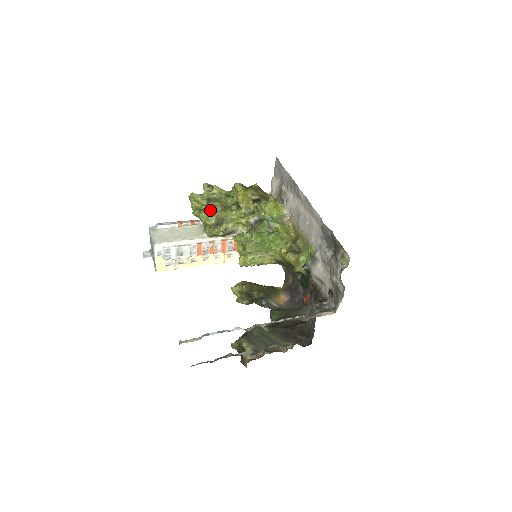
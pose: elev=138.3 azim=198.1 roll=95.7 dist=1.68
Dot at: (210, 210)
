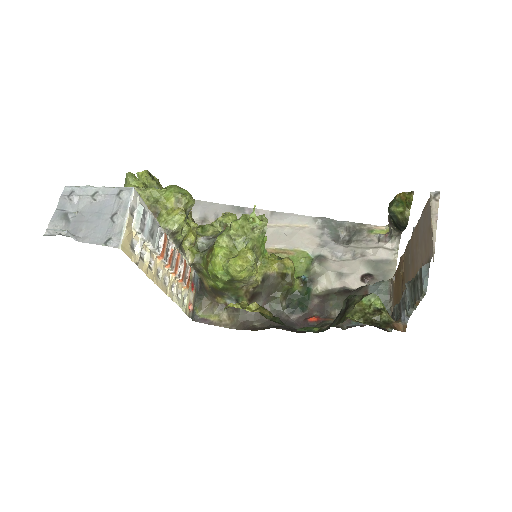
Dot at: (182, 189)
